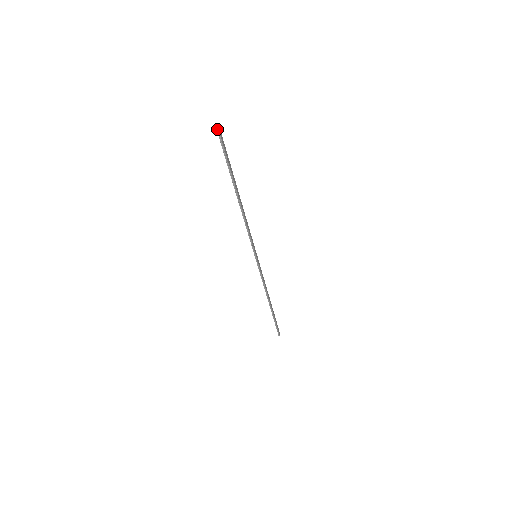
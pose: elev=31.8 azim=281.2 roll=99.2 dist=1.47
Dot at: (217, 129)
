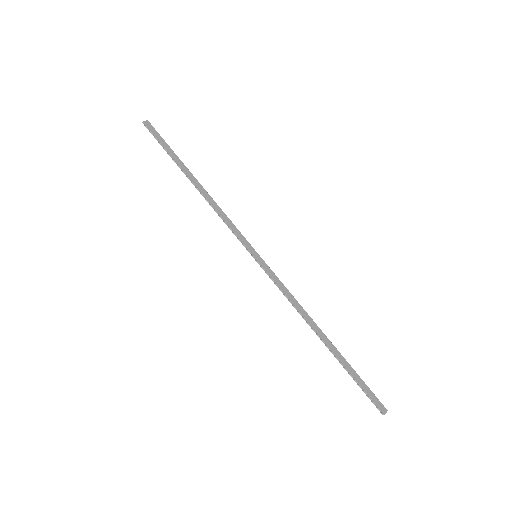
Dot at: (144, 123)
